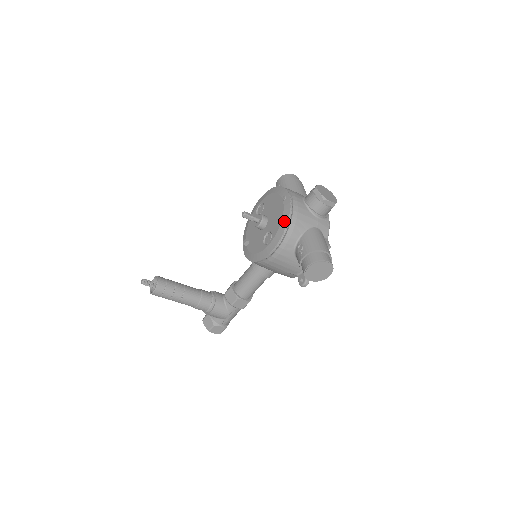
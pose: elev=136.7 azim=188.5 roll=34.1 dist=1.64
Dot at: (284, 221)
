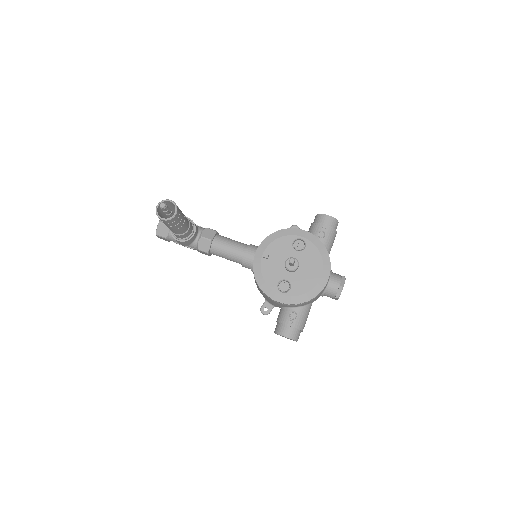
Dot at: (307, 297)
